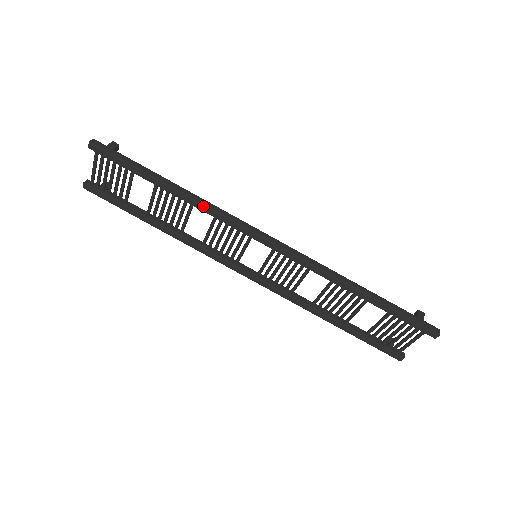
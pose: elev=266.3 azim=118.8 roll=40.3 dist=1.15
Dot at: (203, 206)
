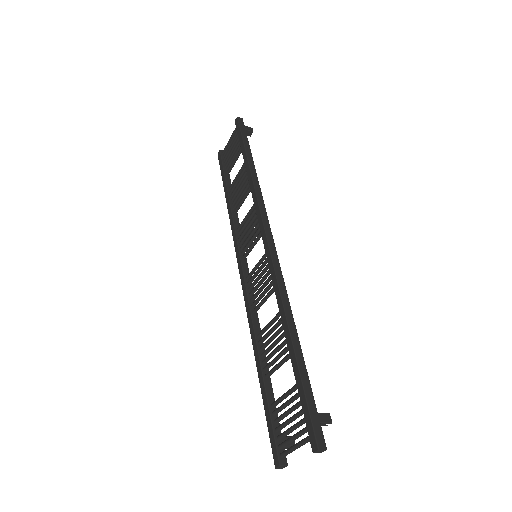
Dot at: (254, 188)
